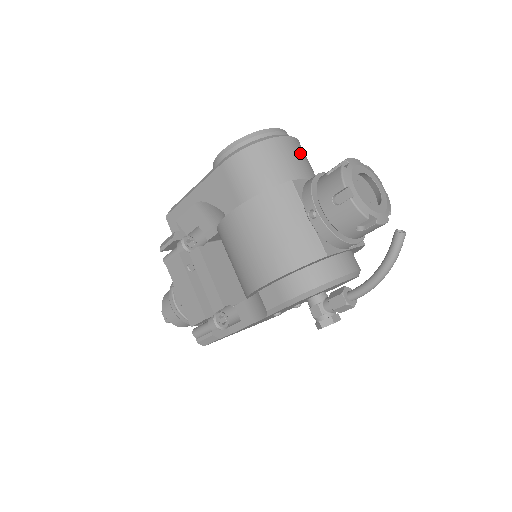
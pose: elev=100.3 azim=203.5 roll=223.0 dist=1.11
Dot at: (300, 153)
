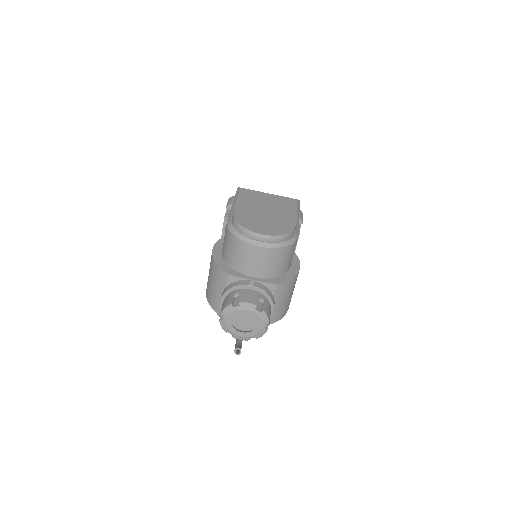
Dot at: (263, 259)
